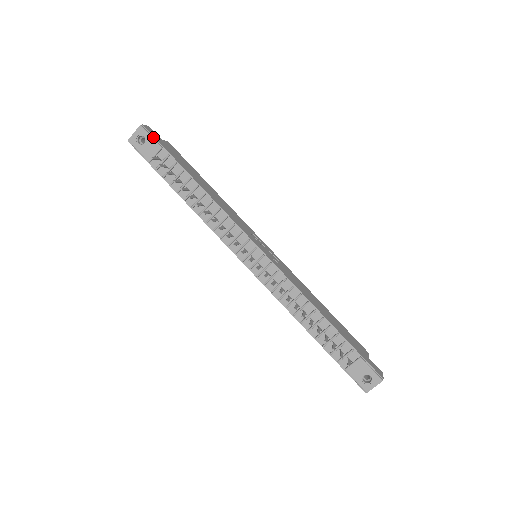
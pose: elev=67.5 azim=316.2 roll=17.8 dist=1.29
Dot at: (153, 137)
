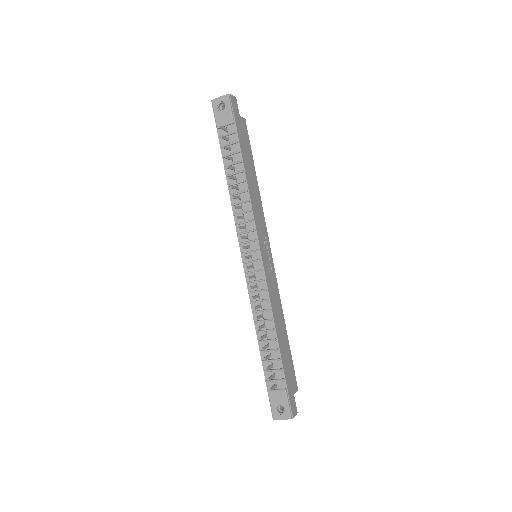
Dot at: (232, 110)
